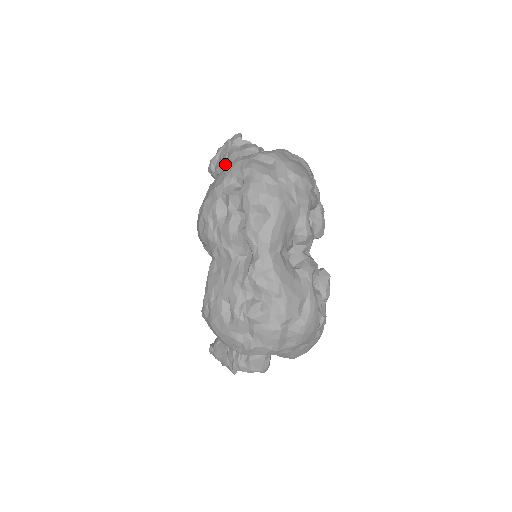
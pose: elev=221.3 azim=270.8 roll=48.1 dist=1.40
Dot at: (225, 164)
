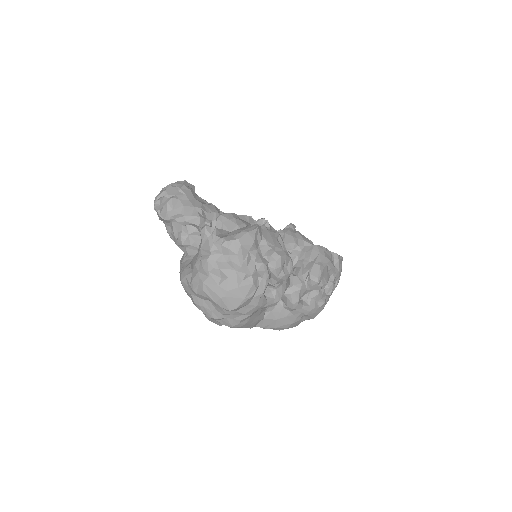
Dot at: occluded
